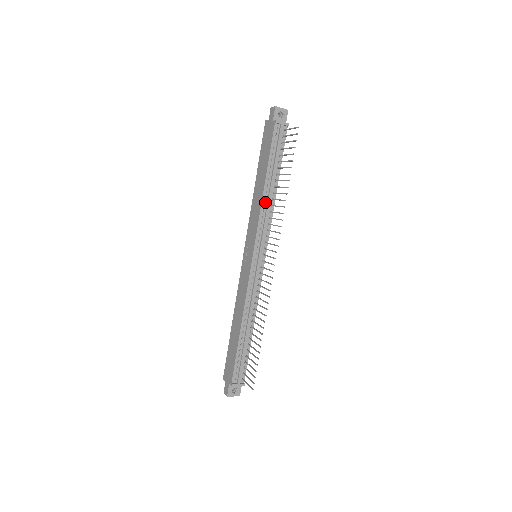
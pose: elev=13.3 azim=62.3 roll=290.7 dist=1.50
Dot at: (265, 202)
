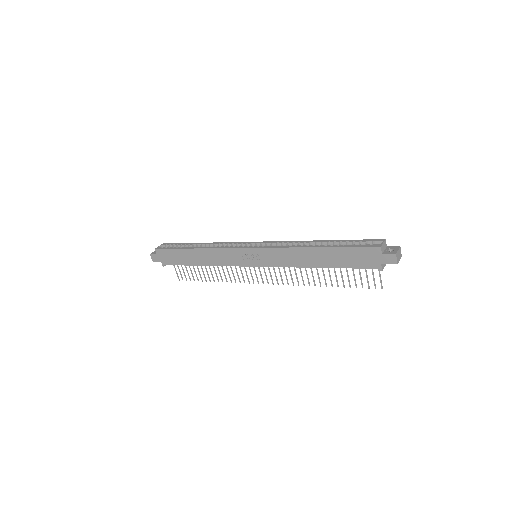
Dot at: (303, 265)
